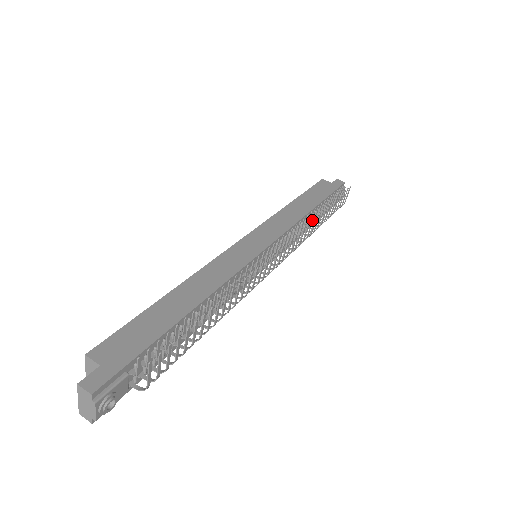
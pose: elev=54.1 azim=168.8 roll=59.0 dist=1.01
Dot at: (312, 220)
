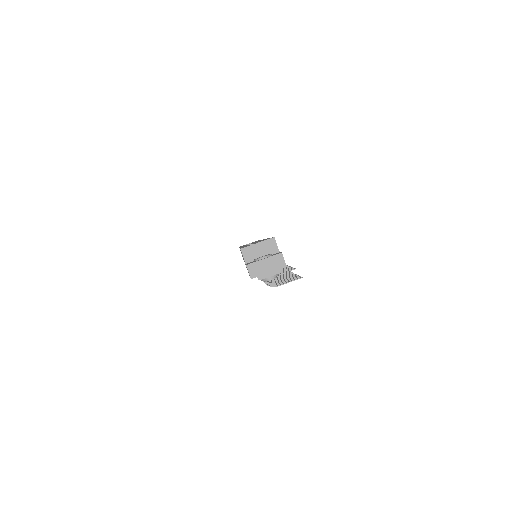
Dot at: occluded
